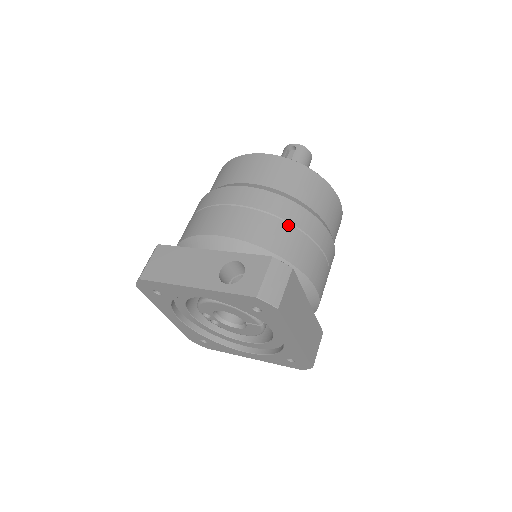
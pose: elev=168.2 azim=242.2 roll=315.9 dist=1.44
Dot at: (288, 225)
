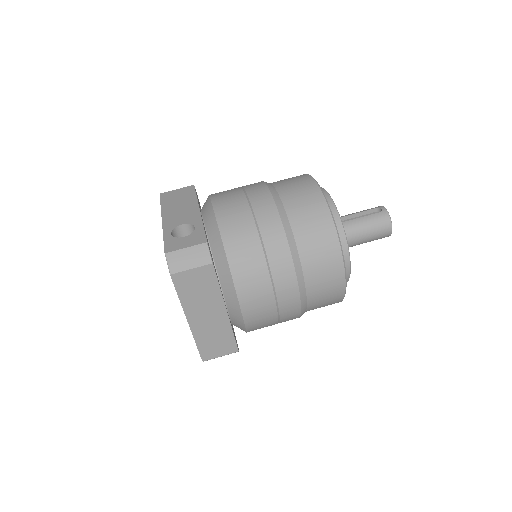
Dot at: (259, 240)
